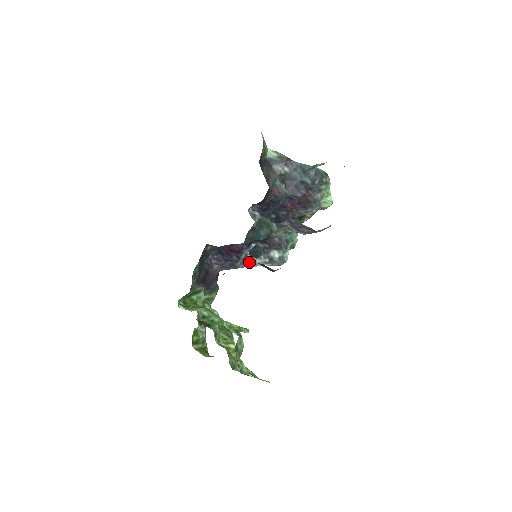
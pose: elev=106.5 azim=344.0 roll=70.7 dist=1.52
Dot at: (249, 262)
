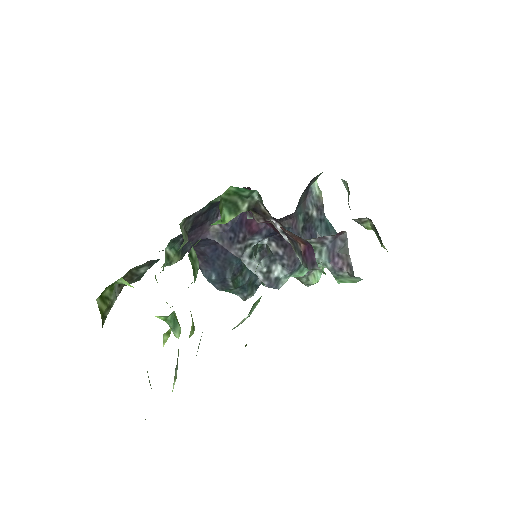
Dot at: (247, 255)
